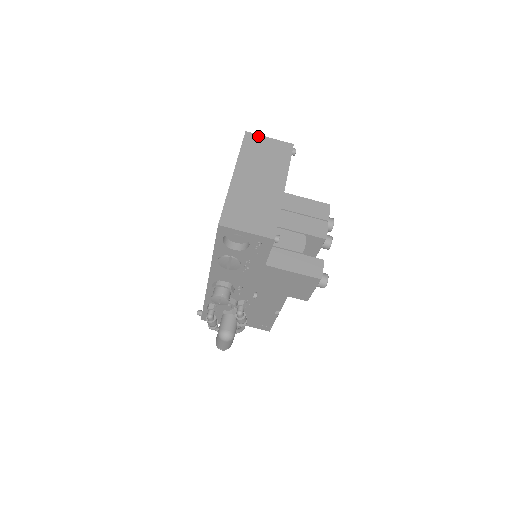
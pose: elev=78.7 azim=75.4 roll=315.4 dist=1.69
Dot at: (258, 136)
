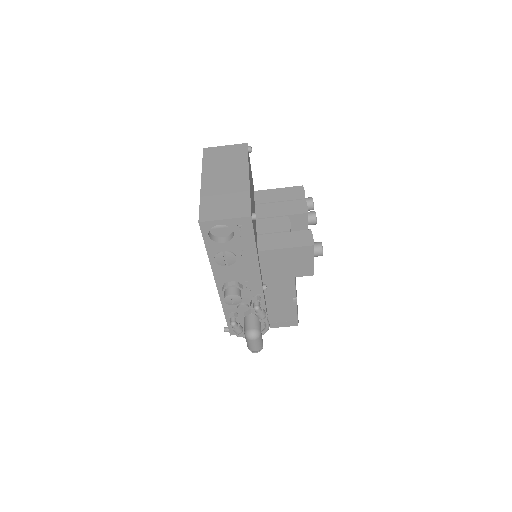
Dot at: (215, 148)
